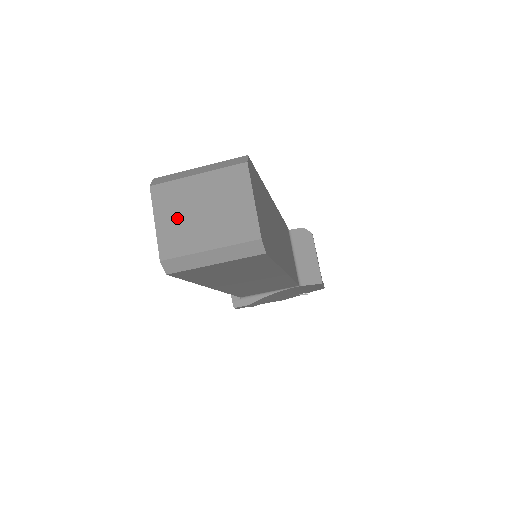
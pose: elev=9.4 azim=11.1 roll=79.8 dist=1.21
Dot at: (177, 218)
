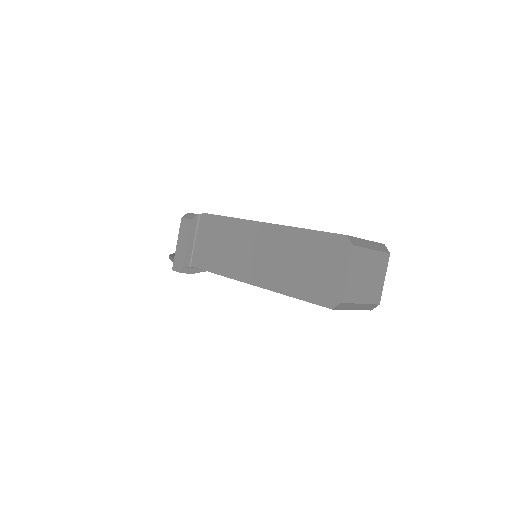
Dot at: (357, 276)
